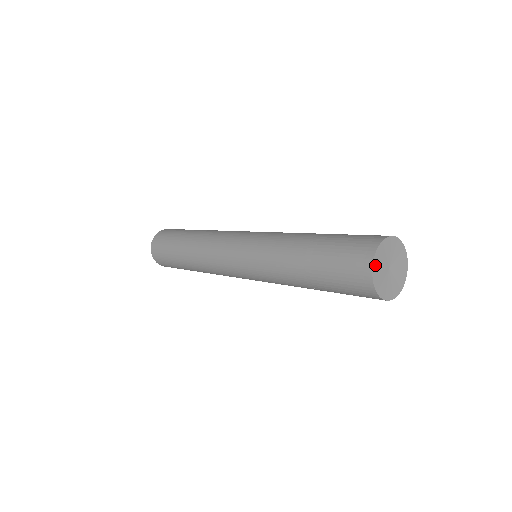
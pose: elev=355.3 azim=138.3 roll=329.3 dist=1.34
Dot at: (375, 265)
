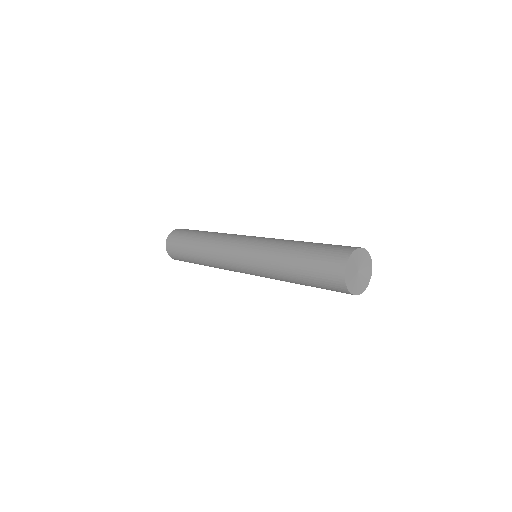
Dot at: (350, 261)
